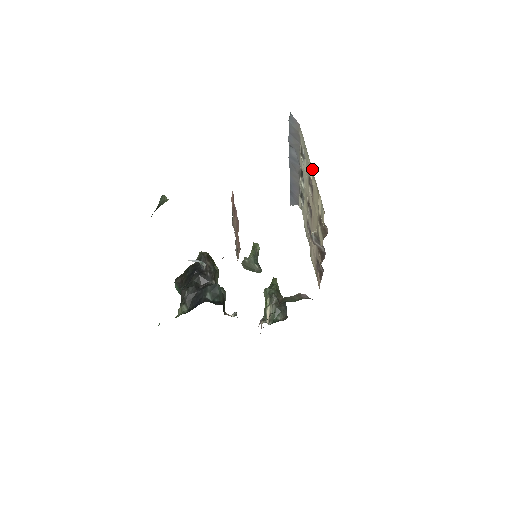
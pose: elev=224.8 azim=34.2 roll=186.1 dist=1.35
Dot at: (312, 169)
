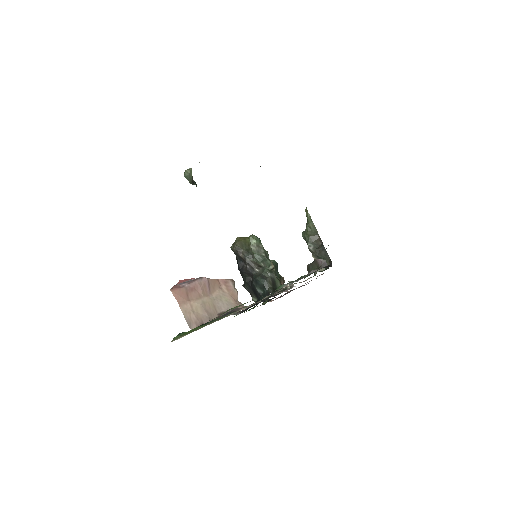
Dot at: occluded
